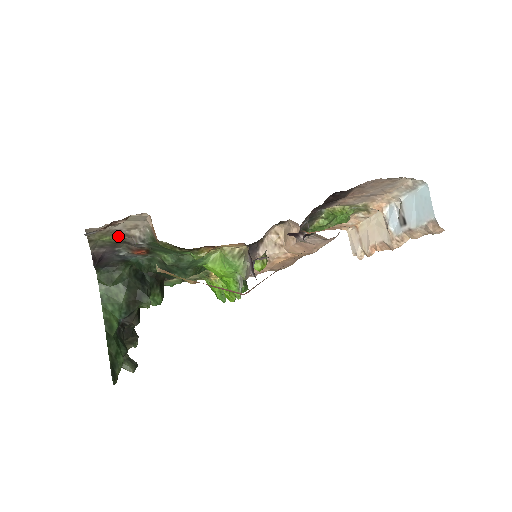
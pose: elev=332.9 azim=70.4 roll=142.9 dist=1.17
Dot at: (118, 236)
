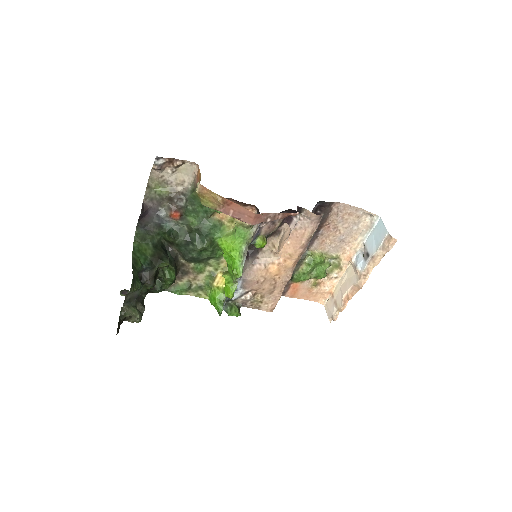
Dot at: (168, 189)
